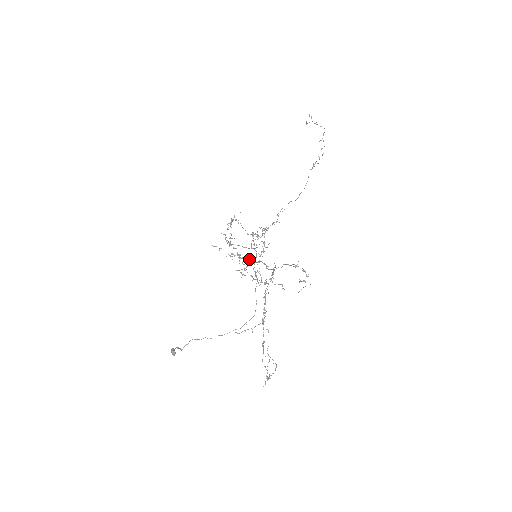
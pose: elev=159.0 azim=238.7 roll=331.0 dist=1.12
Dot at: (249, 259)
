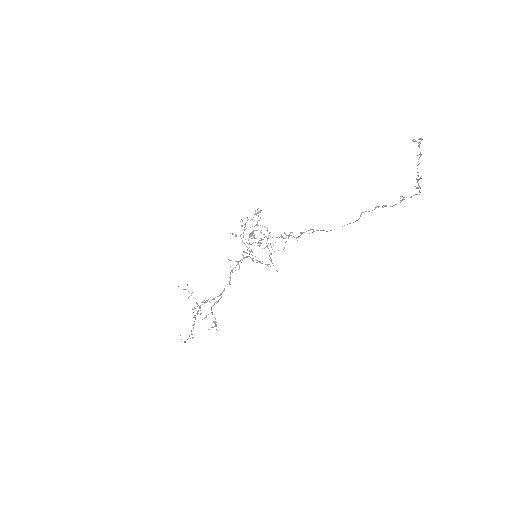
Dot at: occluded
